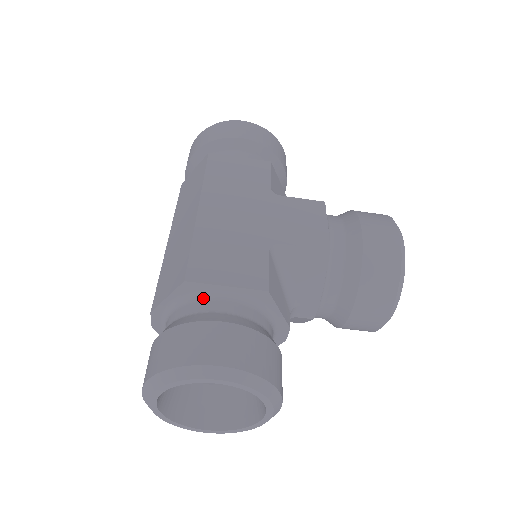
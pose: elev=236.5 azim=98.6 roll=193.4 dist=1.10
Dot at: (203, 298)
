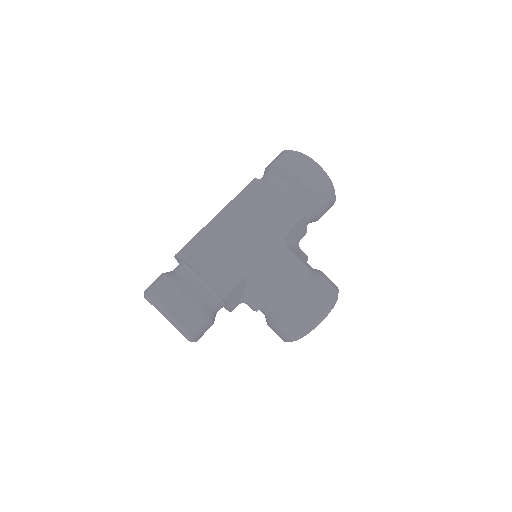
Dot at: (196, 276)
